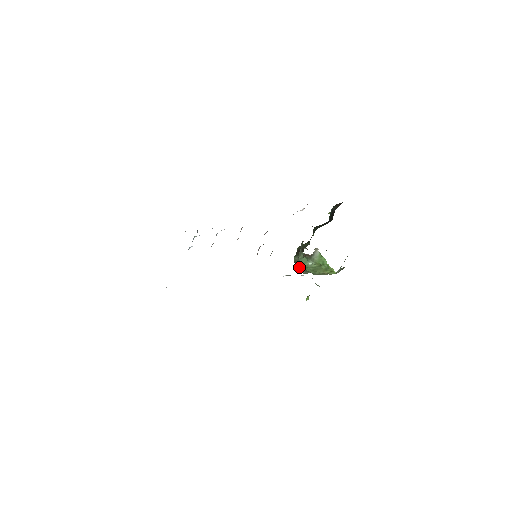
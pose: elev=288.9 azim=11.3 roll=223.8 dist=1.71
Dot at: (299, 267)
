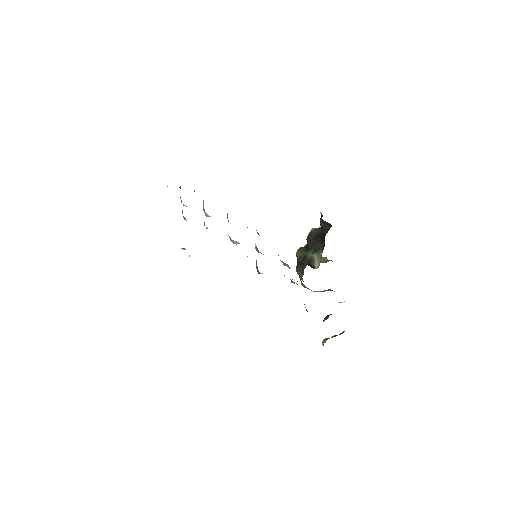
Dot at: occluded
